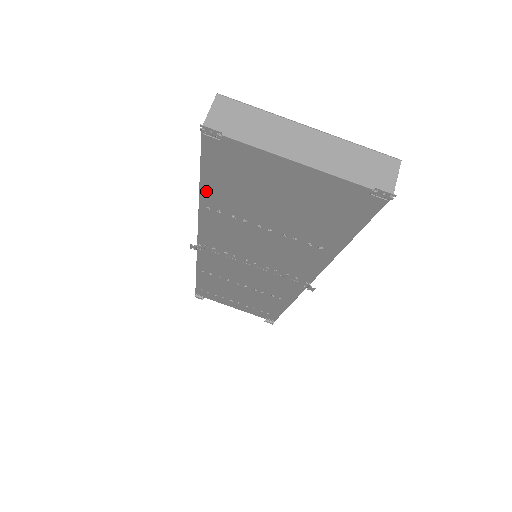
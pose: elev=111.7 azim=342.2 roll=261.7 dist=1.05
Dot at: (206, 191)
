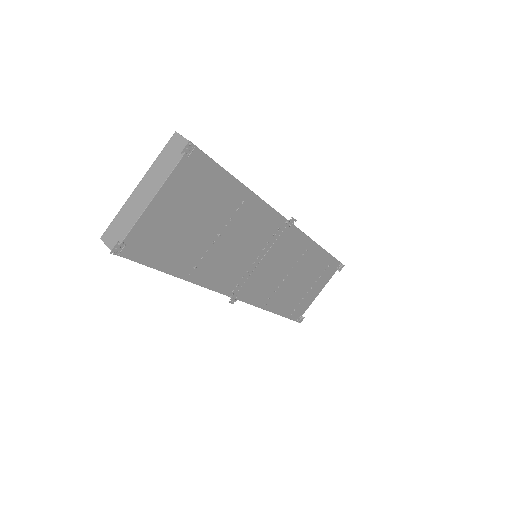
Dot at: (172, 270)
